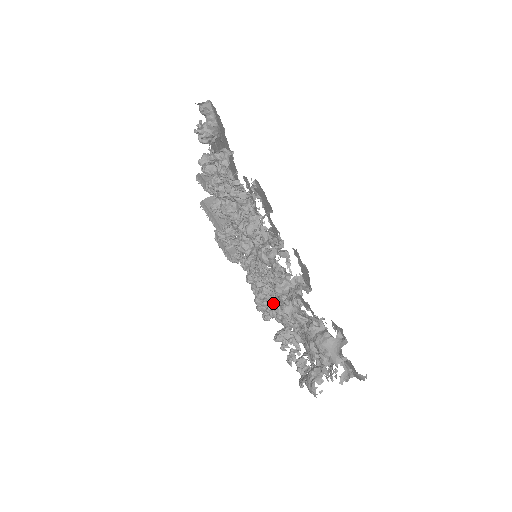
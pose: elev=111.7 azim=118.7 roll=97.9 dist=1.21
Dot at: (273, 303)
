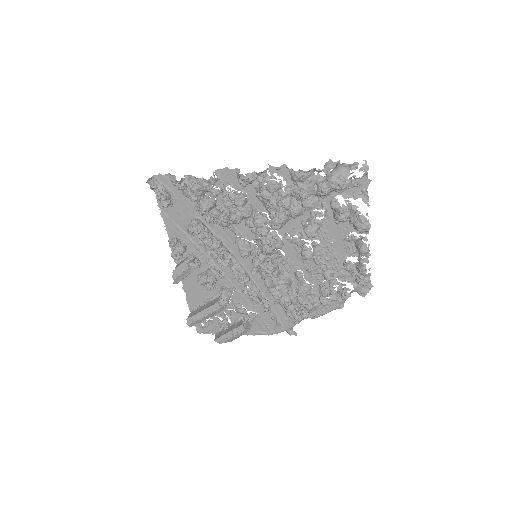
Dot at: (296, 287)
